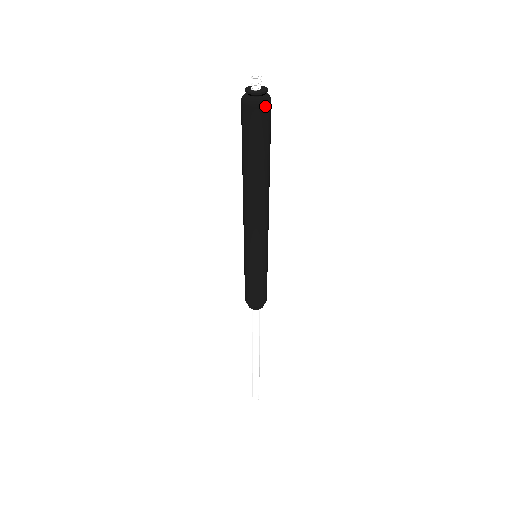
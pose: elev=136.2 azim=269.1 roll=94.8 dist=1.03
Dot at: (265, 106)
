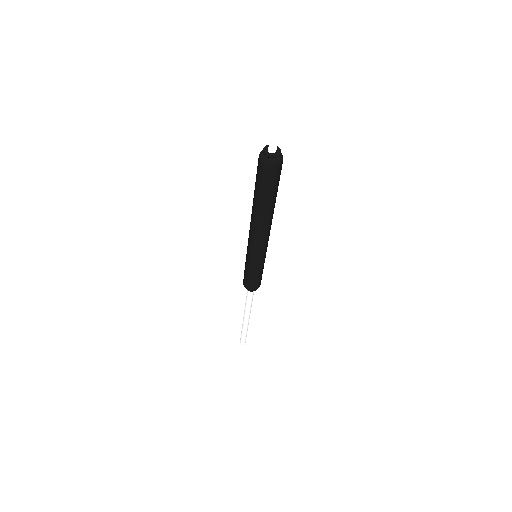
Dot at: (280, 165)
